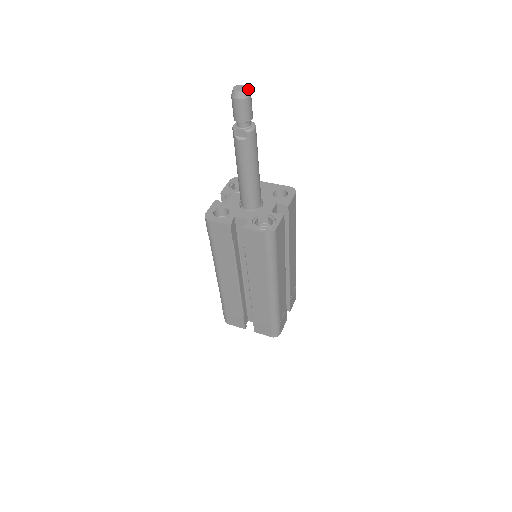
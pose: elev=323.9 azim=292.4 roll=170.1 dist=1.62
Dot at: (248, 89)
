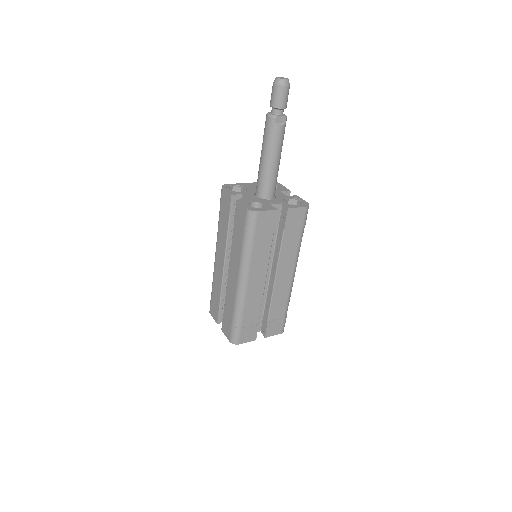
Dot at: occluded
